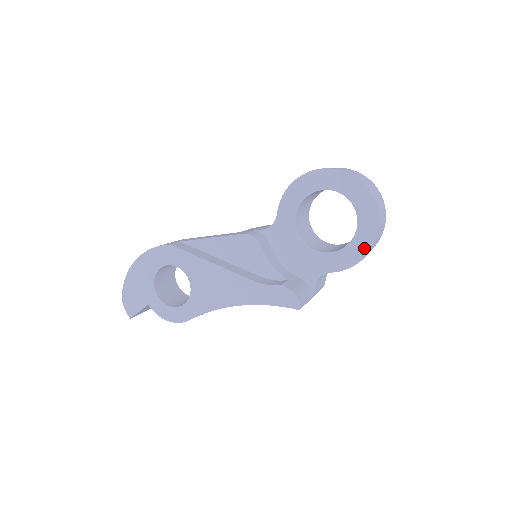
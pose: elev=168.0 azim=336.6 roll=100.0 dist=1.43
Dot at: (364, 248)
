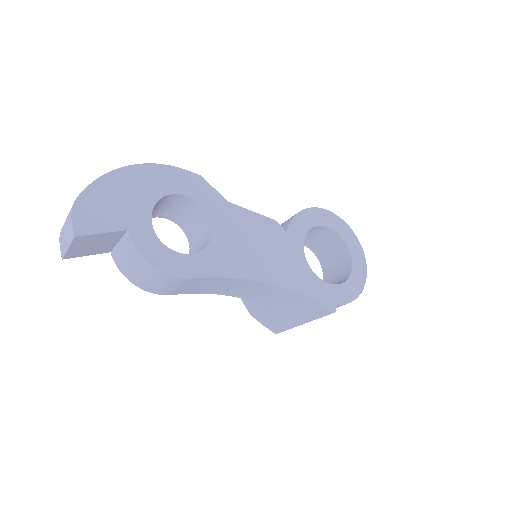
Dot at: (355, 291)
